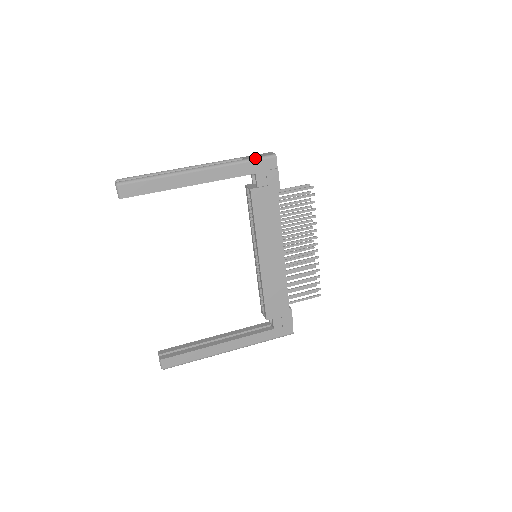
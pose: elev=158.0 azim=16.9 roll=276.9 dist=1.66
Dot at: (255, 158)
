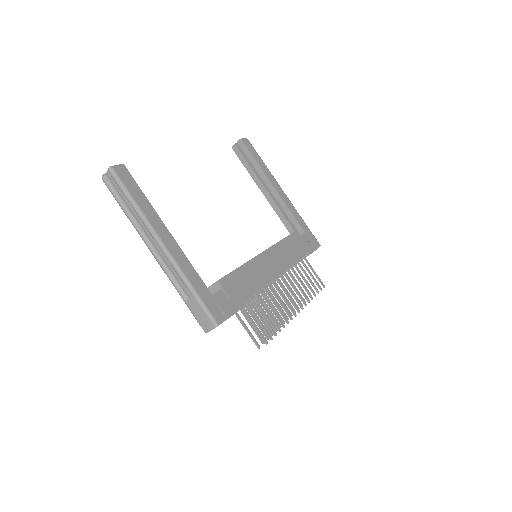
Dot at: (310, 231)
